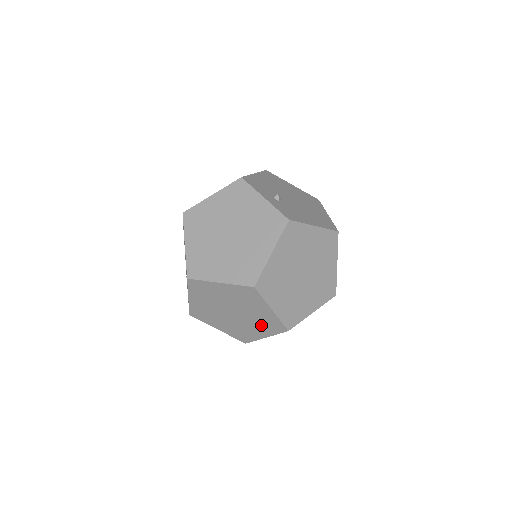
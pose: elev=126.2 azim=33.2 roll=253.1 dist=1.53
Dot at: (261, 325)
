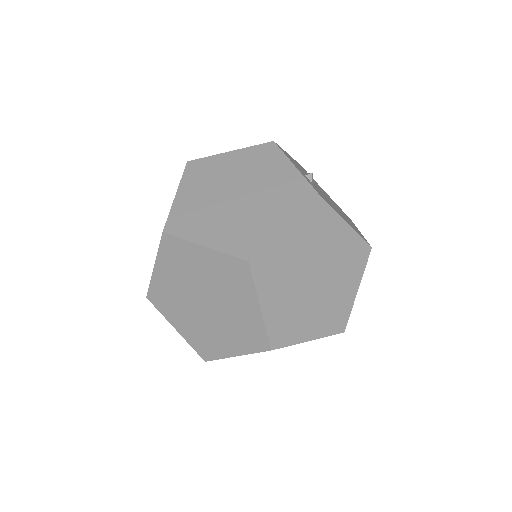
Dot at: (236, 332)
